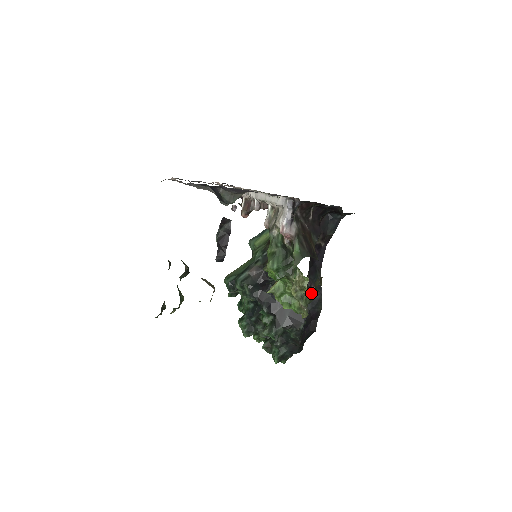
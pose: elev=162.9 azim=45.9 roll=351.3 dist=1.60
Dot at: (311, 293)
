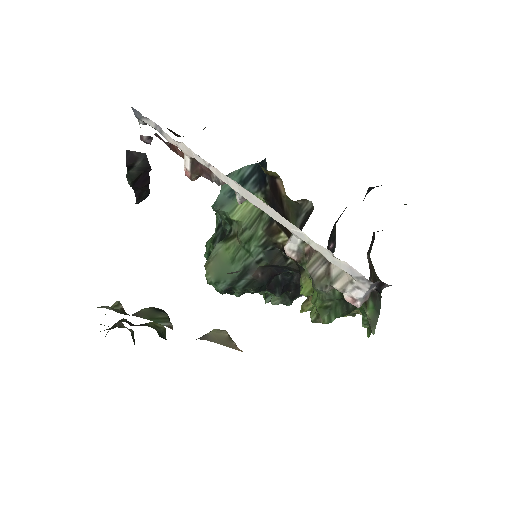
Dot at: occluded
